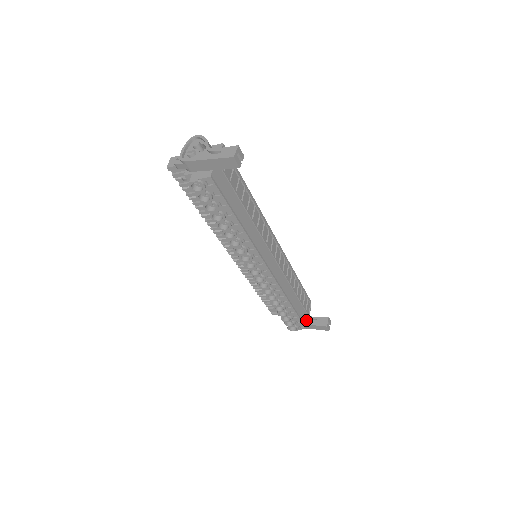
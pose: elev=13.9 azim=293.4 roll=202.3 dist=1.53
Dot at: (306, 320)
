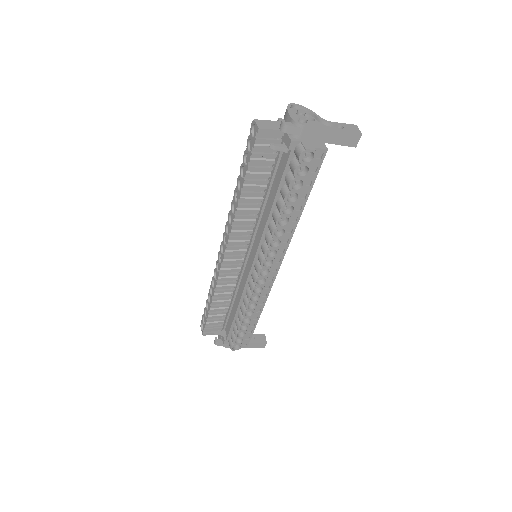
Dot at: occluded
